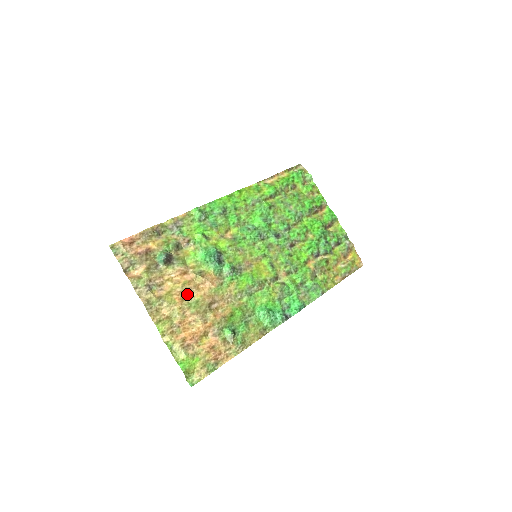
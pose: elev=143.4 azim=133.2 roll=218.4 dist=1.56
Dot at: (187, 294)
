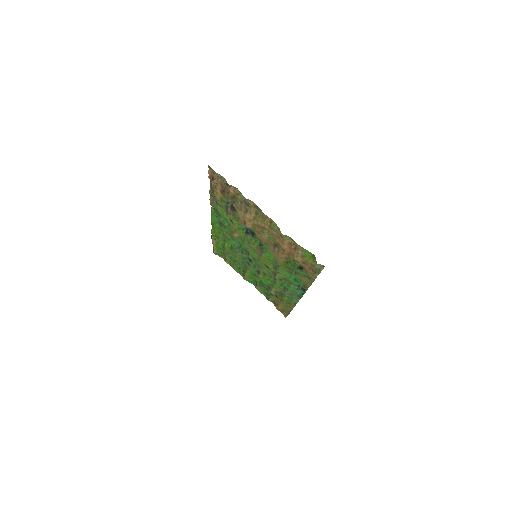
Dot at: (260, 230)
